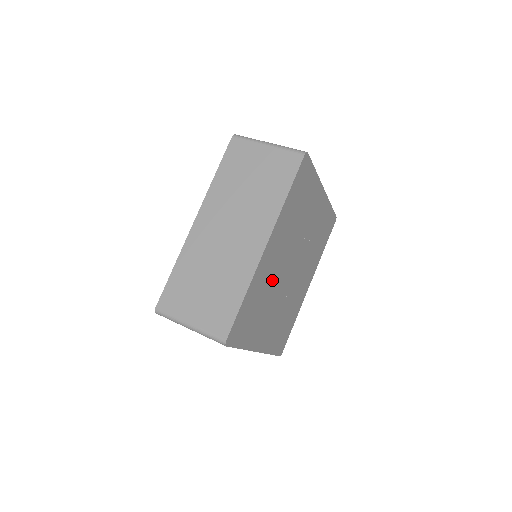
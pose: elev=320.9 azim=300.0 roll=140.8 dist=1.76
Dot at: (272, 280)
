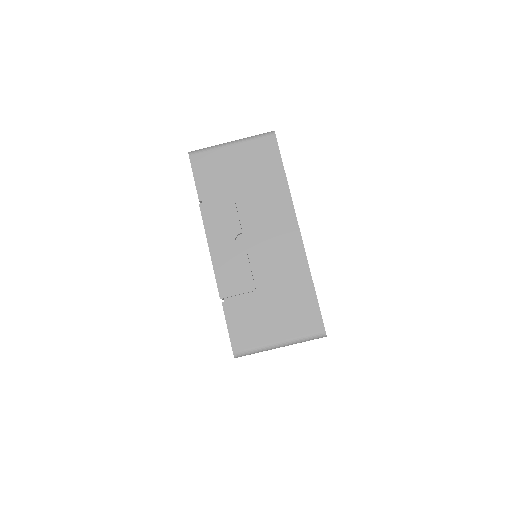
Dot at: occluded
